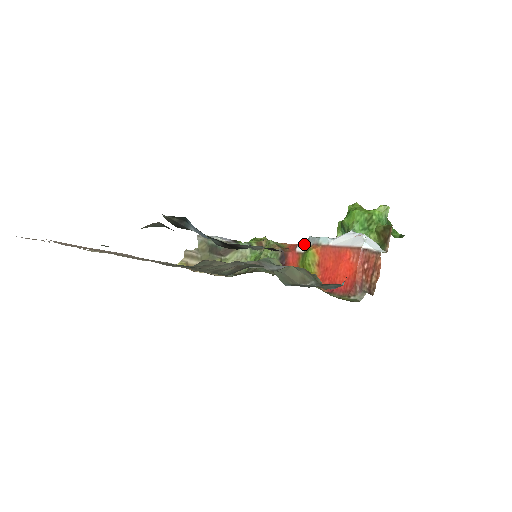
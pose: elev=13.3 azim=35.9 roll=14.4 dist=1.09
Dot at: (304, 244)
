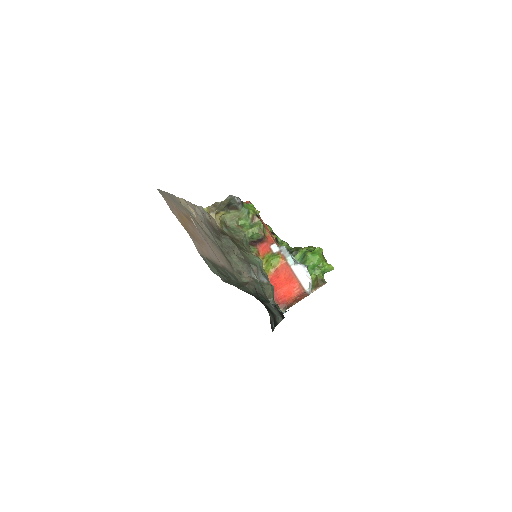
Dot at: (278, 248)
